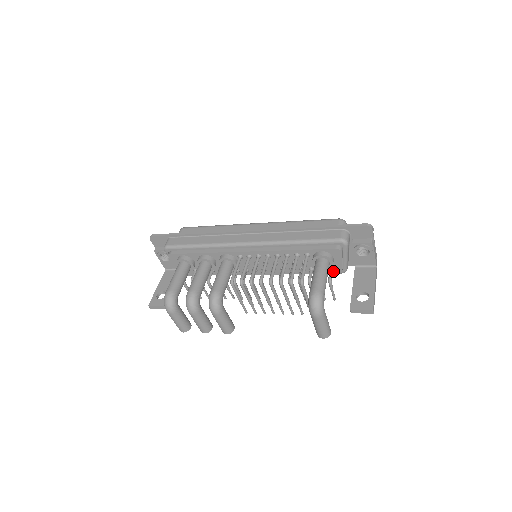
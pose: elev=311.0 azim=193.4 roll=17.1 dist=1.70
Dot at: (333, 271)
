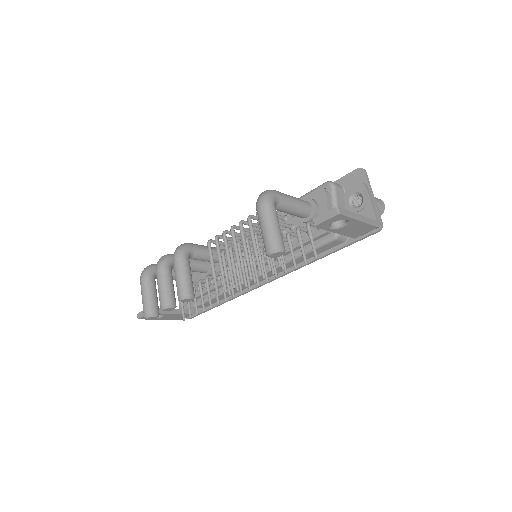
Dot at: (321, 229)
